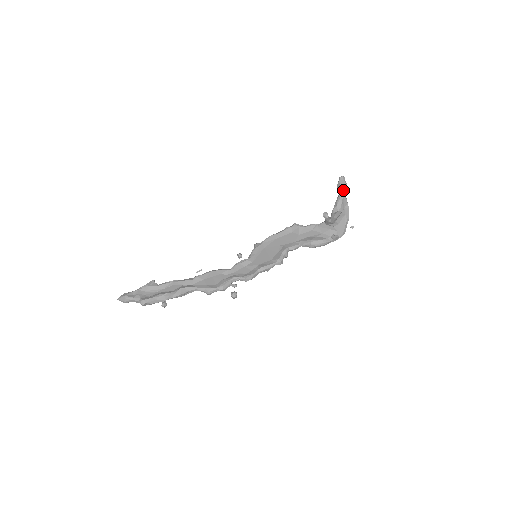
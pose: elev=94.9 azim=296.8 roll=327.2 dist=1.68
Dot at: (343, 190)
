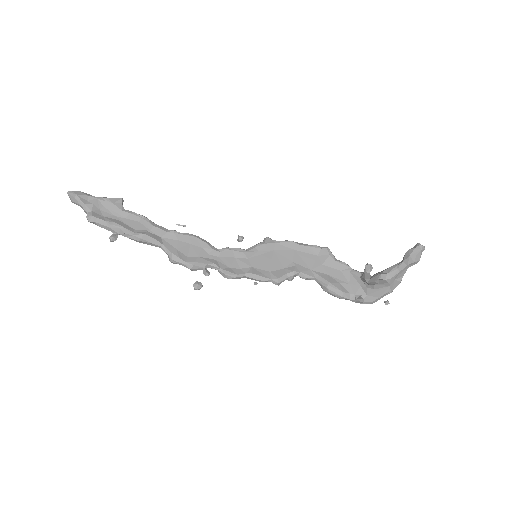
Dot at: (411, 262)
